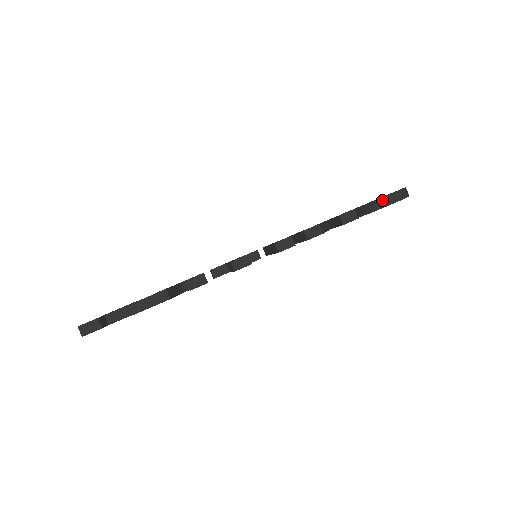
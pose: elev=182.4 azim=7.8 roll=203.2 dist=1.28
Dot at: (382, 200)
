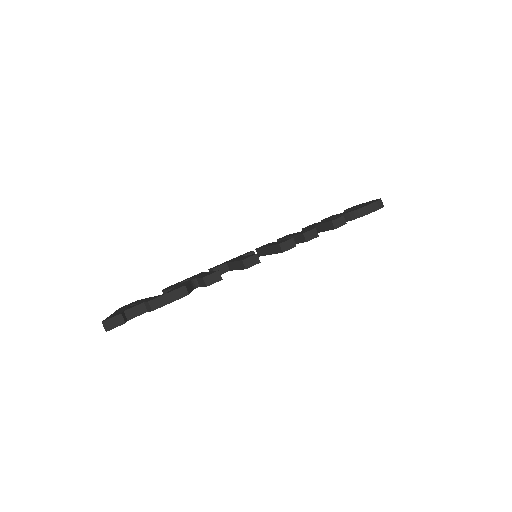
Dot at: (365, 209)
